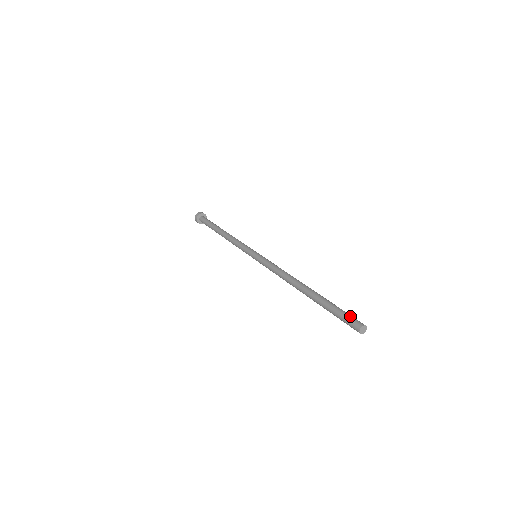
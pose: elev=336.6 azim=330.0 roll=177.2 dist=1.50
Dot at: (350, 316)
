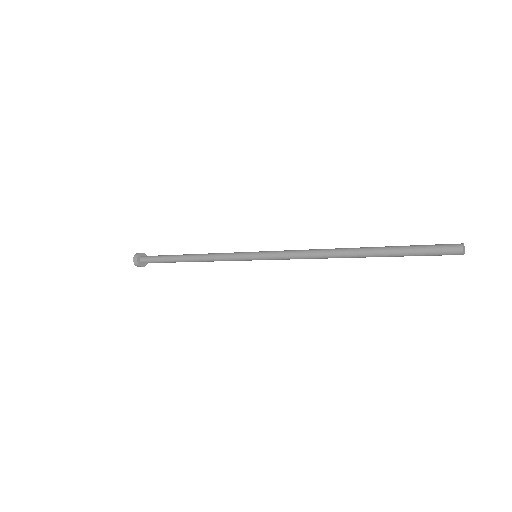
Dot at: (439, 244)
